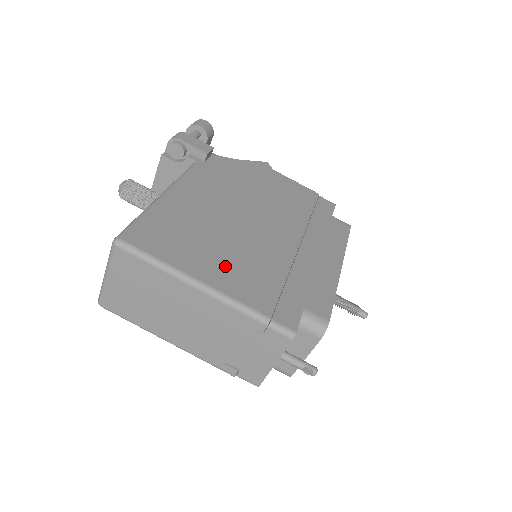
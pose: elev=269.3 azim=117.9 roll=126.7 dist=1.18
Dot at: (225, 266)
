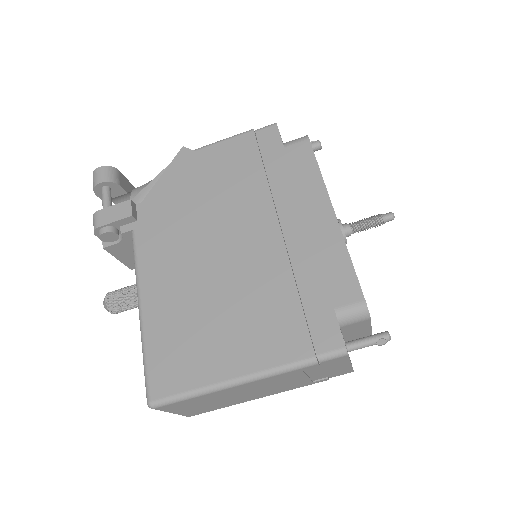
Dot at: (242, 337)
